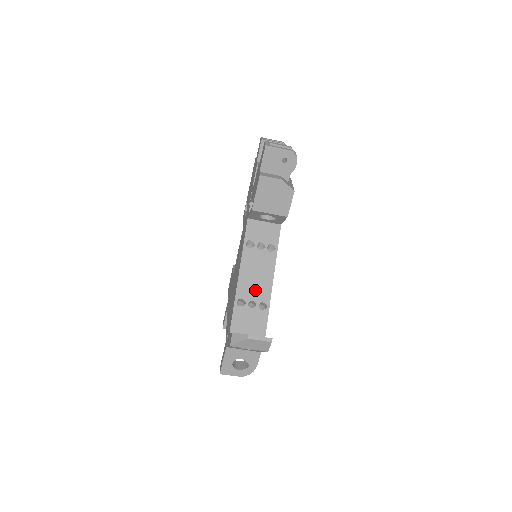
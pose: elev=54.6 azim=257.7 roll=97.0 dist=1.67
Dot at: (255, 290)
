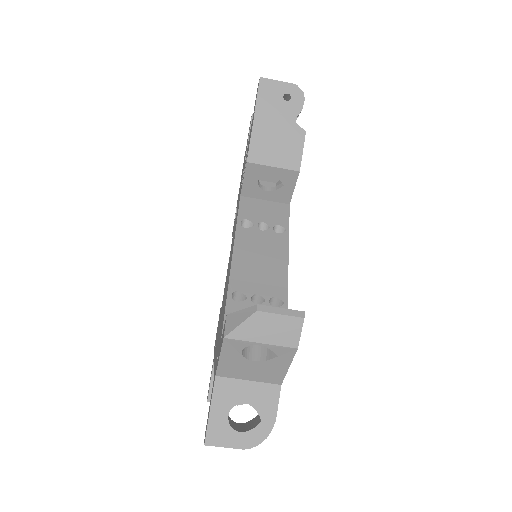
Dot at: (260, 280)
